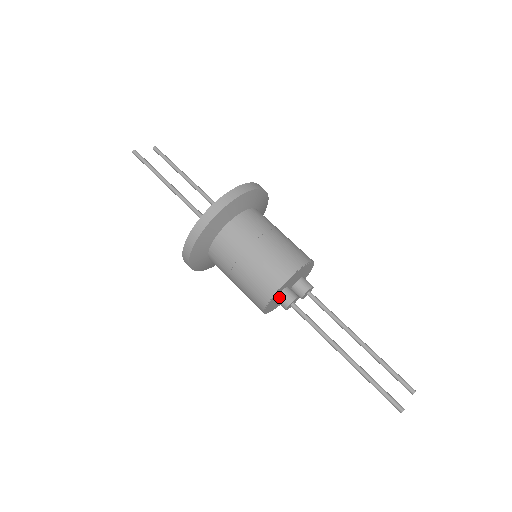
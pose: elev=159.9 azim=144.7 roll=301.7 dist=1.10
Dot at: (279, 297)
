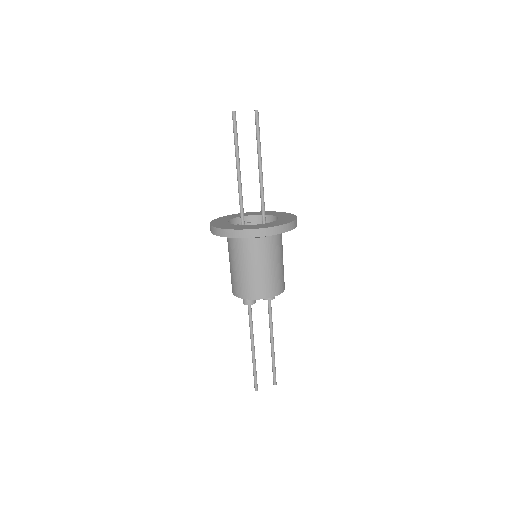
Dot at: occluded
